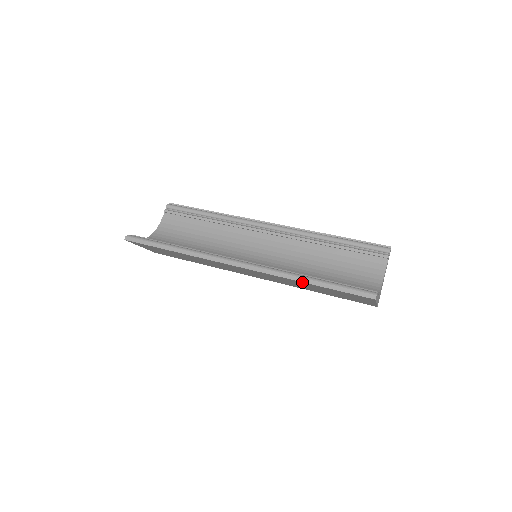
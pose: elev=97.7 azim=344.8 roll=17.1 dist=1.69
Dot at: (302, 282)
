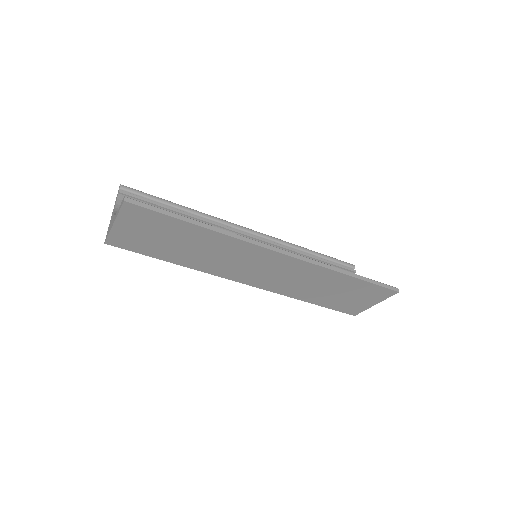
Dot at: (341, 274)
